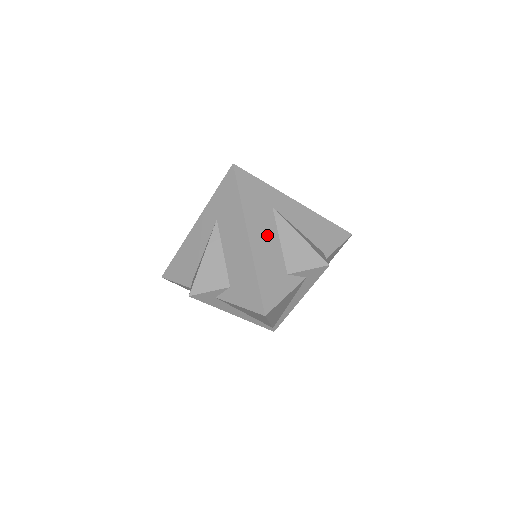
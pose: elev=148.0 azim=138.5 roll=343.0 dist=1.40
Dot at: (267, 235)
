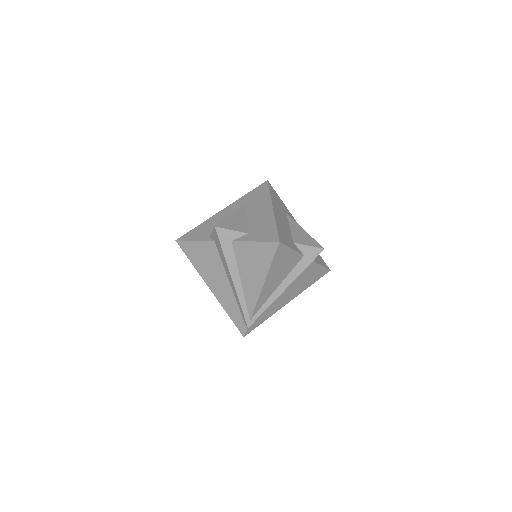
Dot at: (283, 218)
